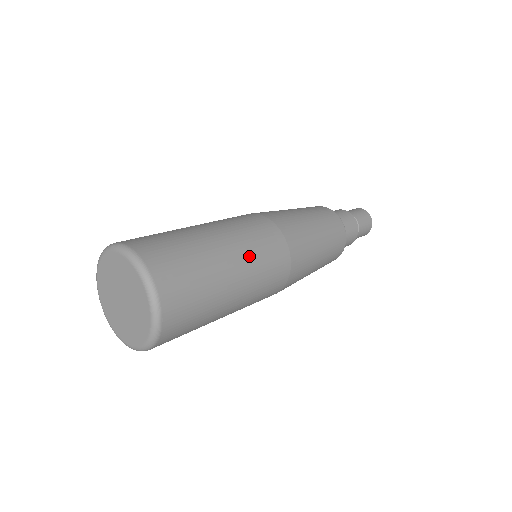
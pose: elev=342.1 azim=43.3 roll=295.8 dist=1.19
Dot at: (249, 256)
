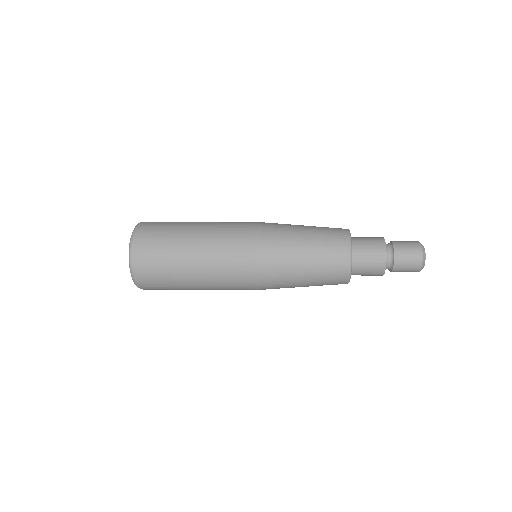
Dot at: (214, 228)
